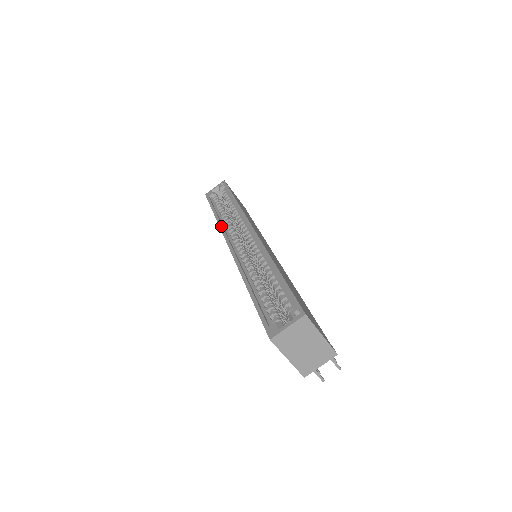
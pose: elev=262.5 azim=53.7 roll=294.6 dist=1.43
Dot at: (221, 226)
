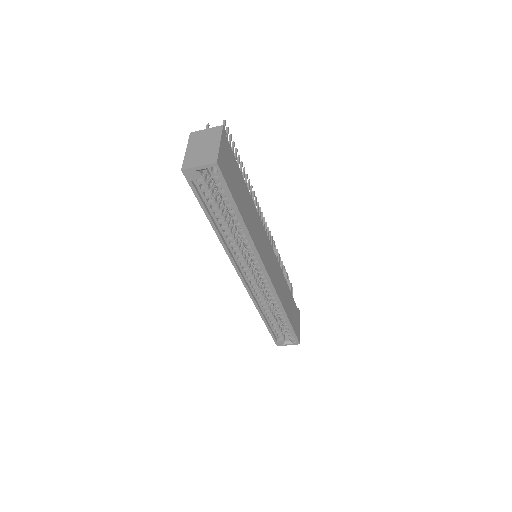
Dot at: (228, 253)
